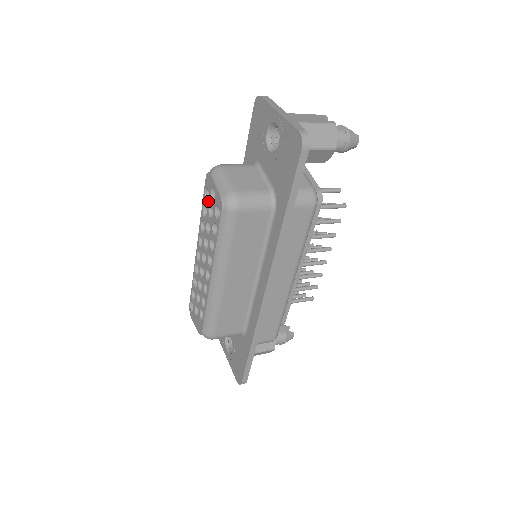
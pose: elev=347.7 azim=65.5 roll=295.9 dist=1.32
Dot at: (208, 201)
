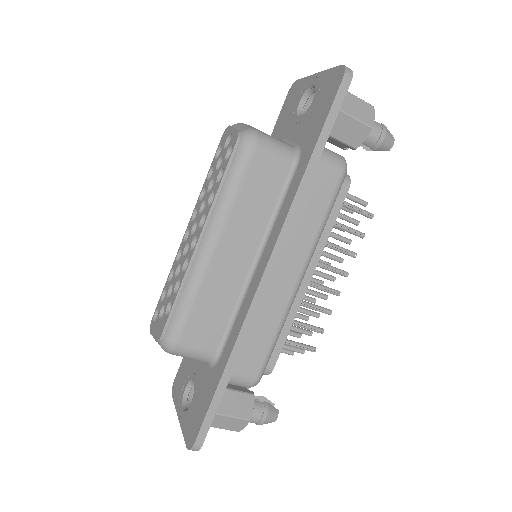
Dot at: (219, 156)
